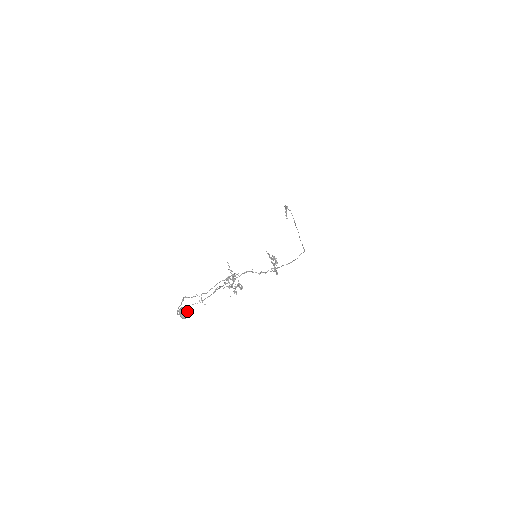
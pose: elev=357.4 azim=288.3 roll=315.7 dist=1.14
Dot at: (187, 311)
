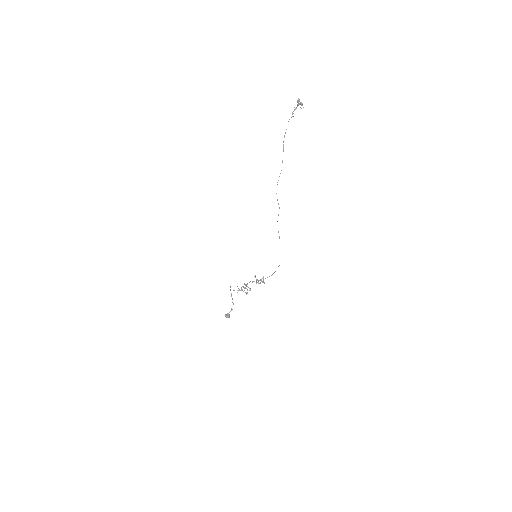
Dot at: occluded
